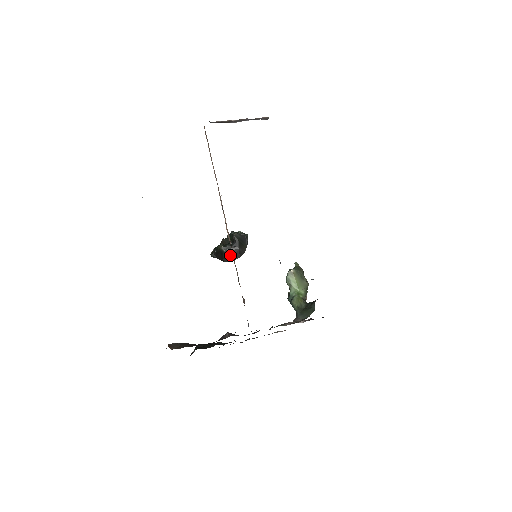
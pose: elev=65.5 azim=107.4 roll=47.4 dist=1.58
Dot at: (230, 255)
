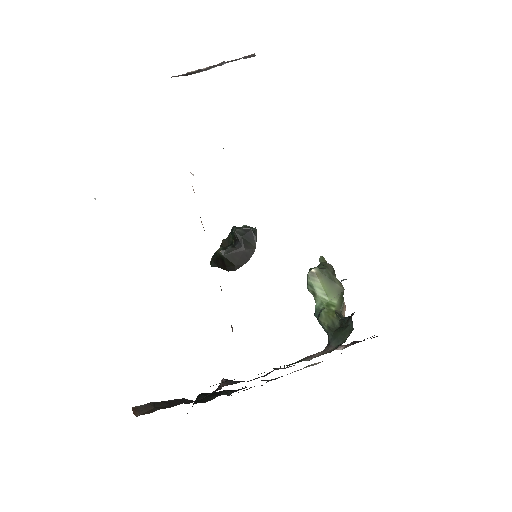
Dot at: (234, 260)
